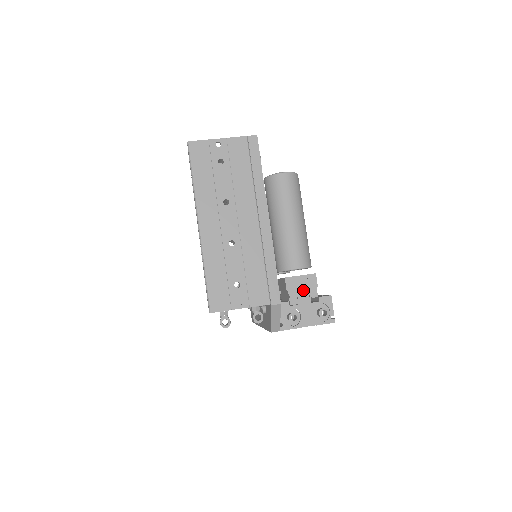
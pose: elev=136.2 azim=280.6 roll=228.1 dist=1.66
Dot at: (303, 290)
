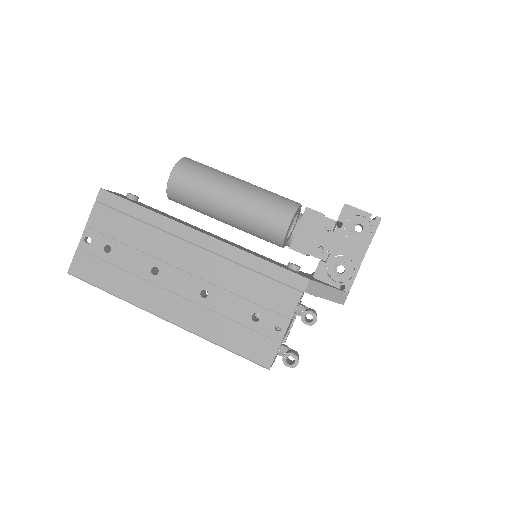
Dot at: (316, 235)
